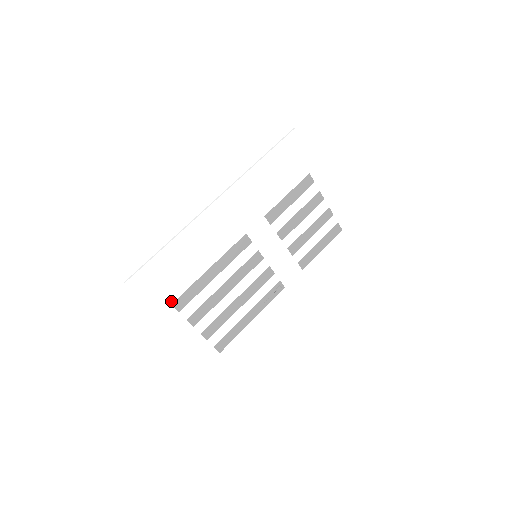
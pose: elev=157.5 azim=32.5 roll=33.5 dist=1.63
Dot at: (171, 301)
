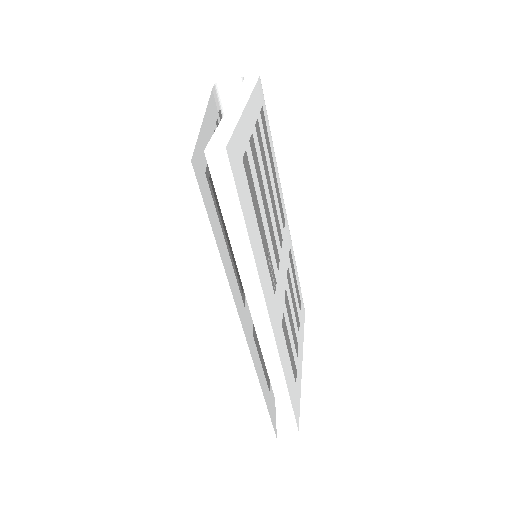
Dot at: (263, 107)
